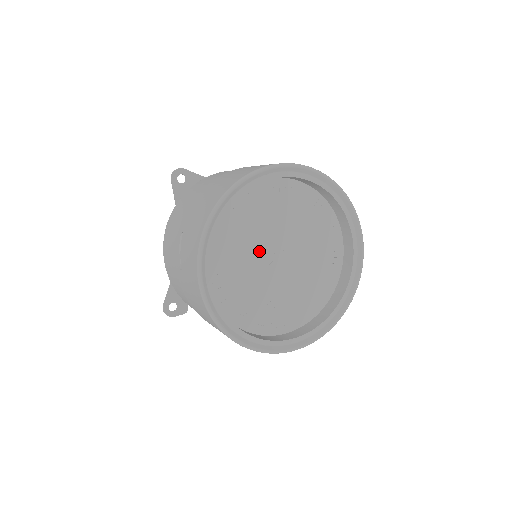
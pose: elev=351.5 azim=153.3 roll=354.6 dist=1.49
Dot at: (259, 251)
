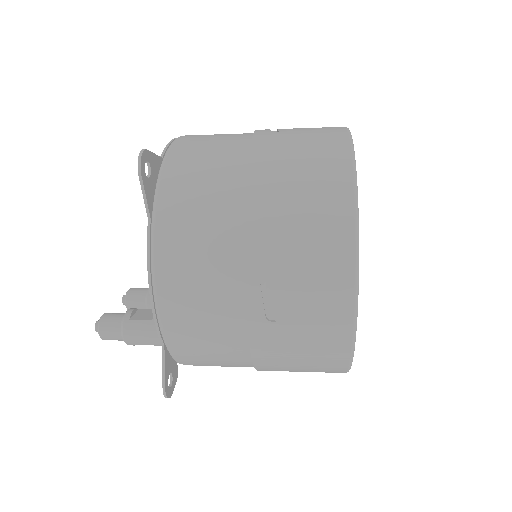
Dot at: occluded
